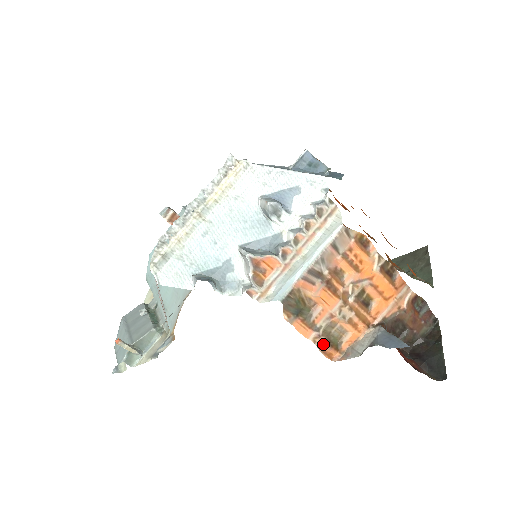
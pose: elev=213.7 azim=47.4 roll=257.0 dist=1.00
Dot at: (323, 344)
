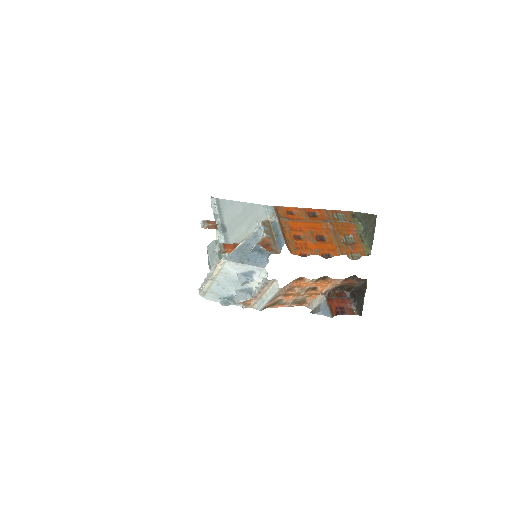
Dot at: occluded
